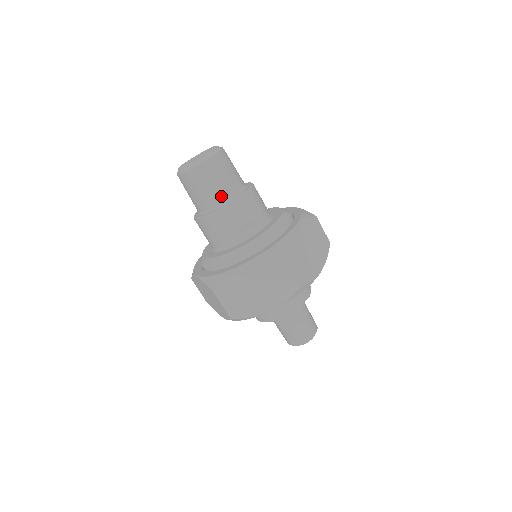
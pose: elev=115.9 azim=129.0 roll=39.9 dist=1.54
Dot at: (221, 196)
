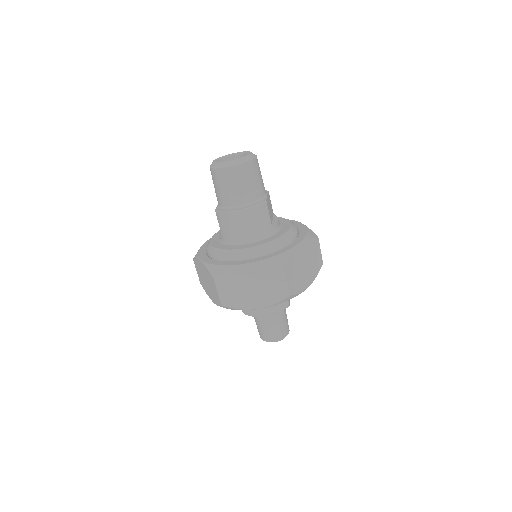
Dot at: (263, 190)
